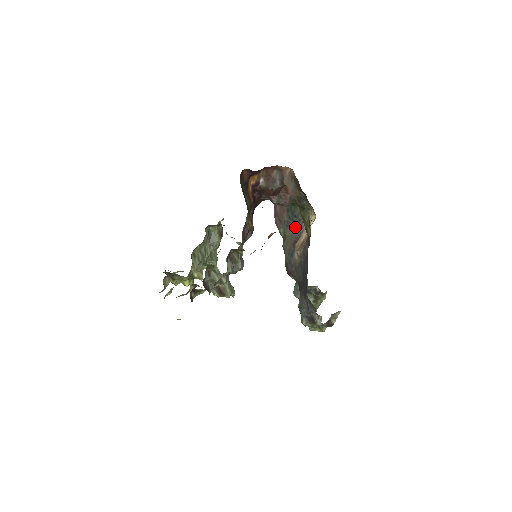
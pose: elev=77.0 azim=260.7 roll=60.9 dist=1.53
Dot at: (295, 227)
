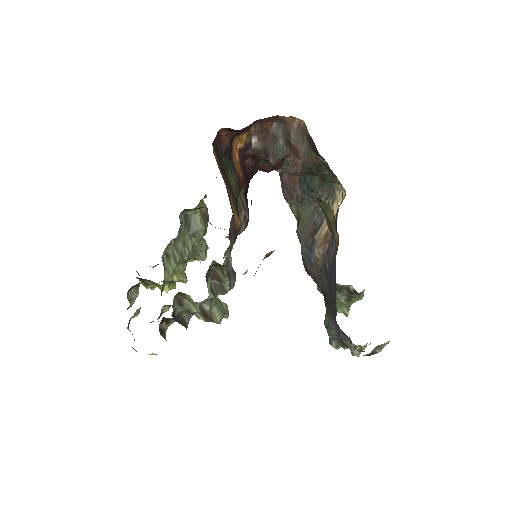
Dot at: (313, 207)
